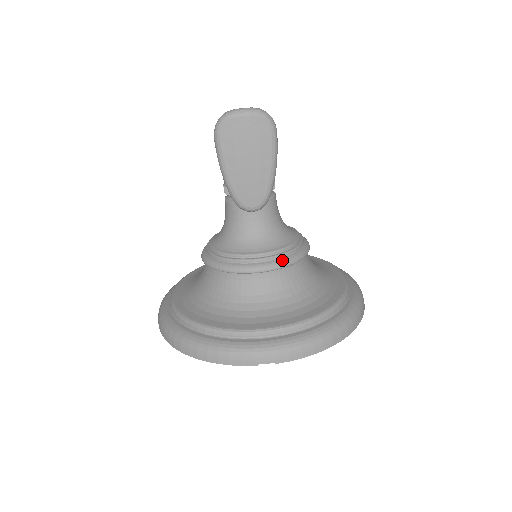
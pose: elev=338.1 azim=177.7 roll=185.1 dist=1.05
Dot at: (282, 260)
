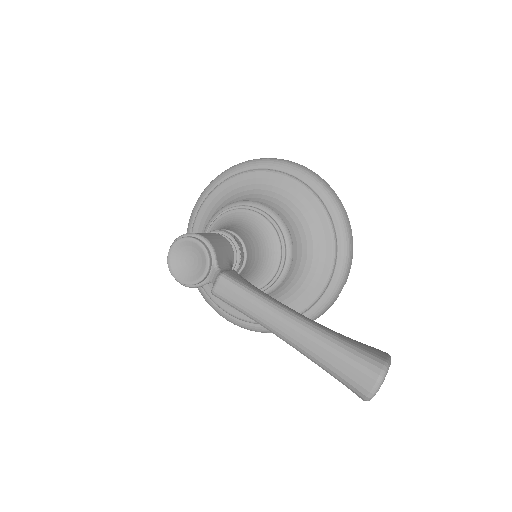
Dot at: (289, 252)
